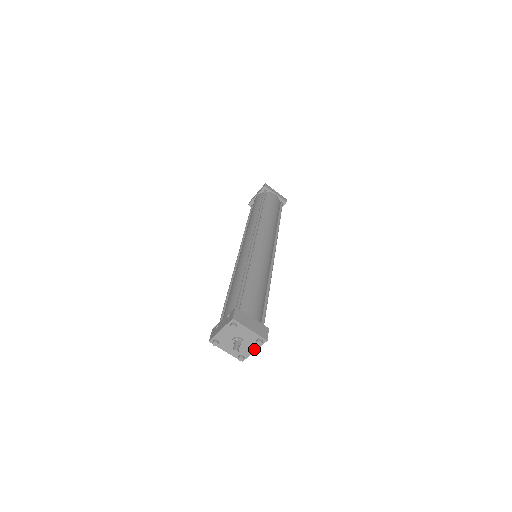
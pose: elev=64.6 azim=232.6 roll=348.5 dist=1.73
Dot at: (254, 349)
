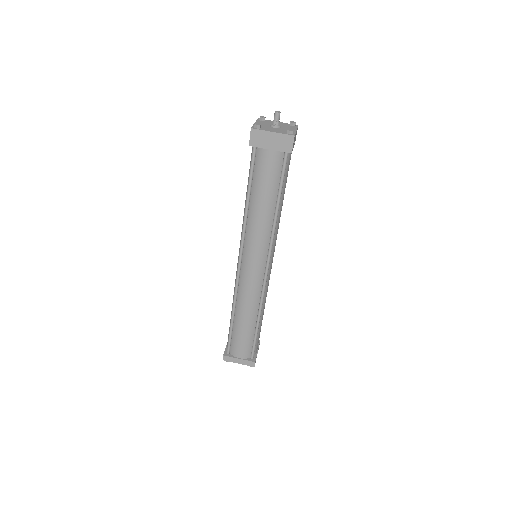
Dot at: (294, 129)
